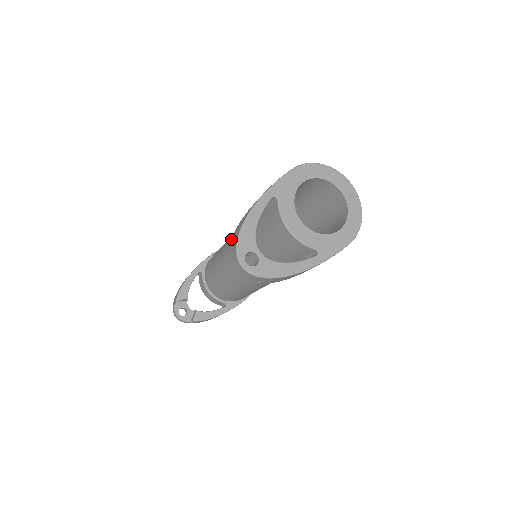
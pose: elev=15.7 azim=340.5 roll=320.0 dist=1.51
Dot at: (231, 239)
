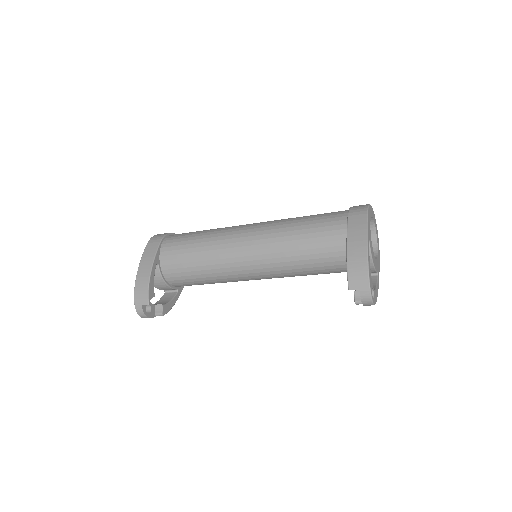
Dot at: (241, 245)
